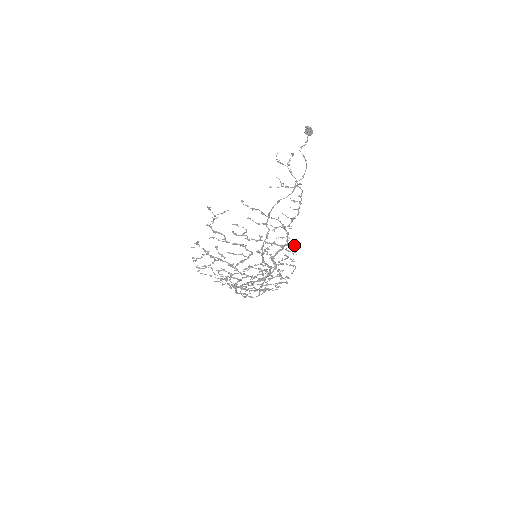
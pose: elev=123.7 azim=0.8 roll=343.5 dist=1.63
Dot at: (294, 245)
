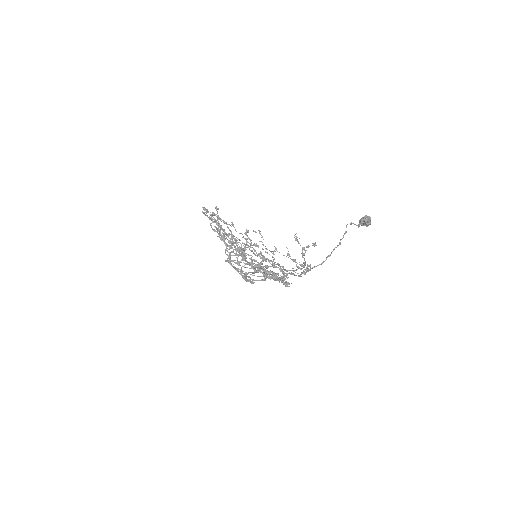
Dot at: (287, 284)
